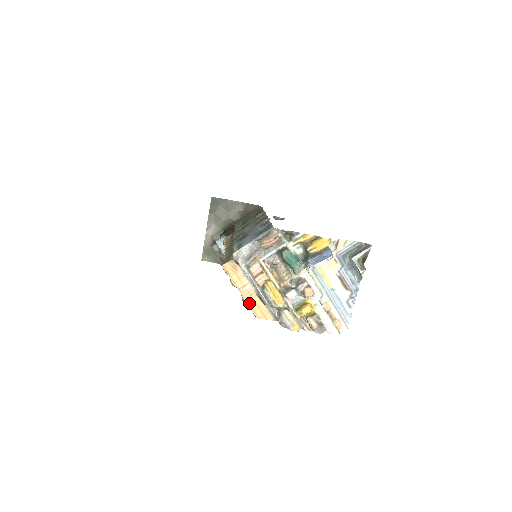
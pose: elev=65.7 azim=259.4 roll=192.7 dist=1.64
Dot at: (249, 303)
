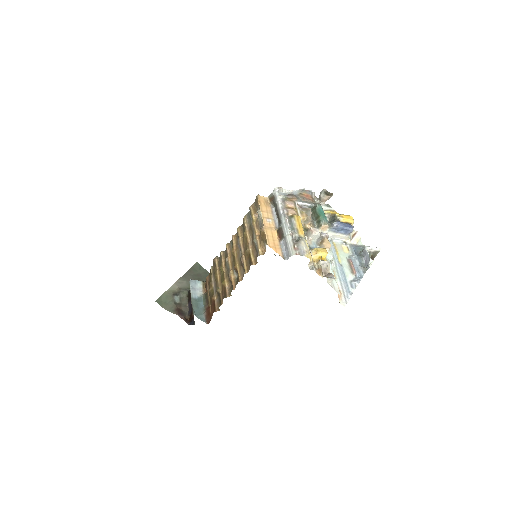
Dot at: (267, 231)
